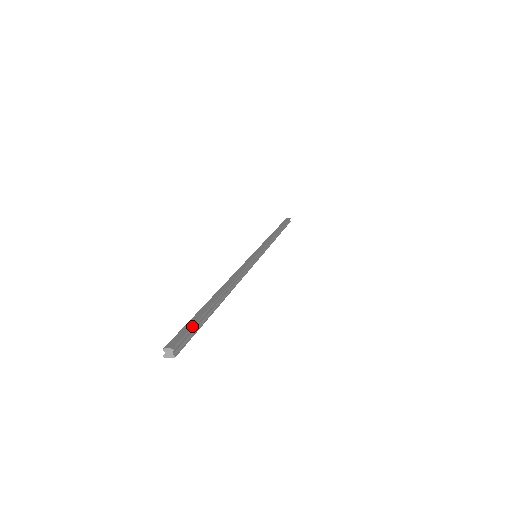
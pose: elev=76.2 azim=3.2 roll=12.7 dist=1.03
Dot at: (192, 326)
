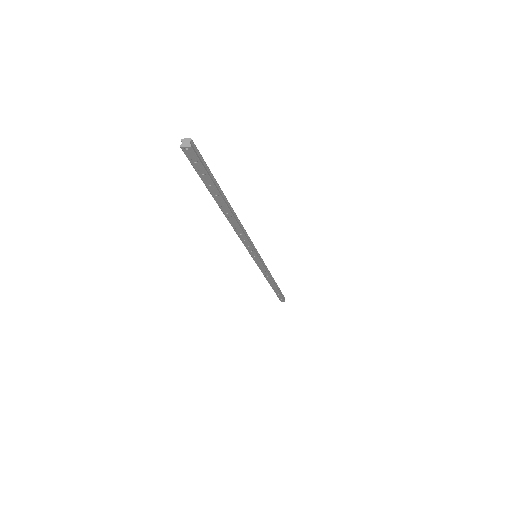
Dot at: (206, 164)
